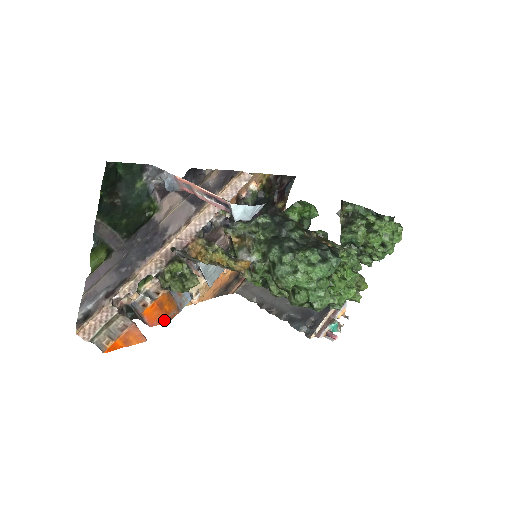
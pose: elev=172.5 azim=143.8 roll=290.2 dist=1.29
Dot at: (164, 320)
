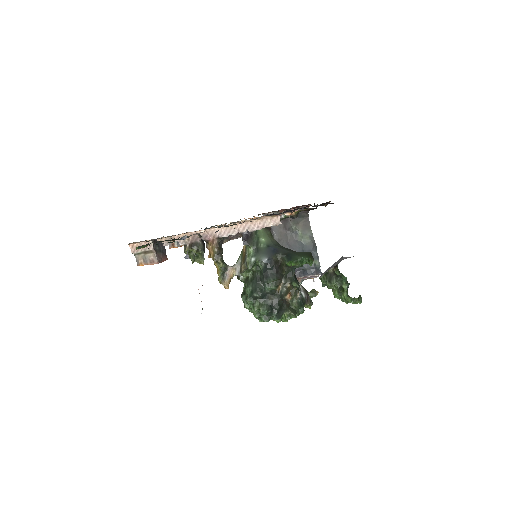
Dot at: occluded
